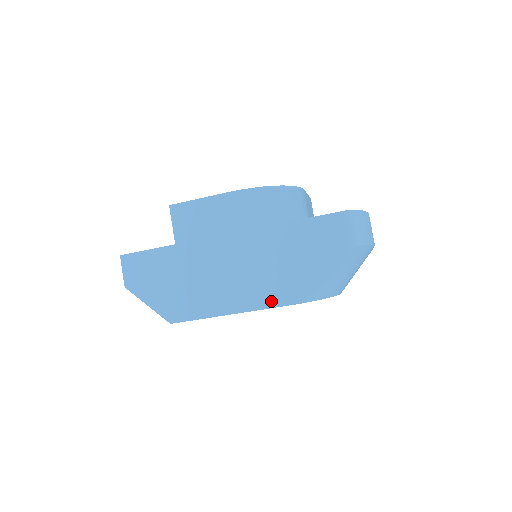
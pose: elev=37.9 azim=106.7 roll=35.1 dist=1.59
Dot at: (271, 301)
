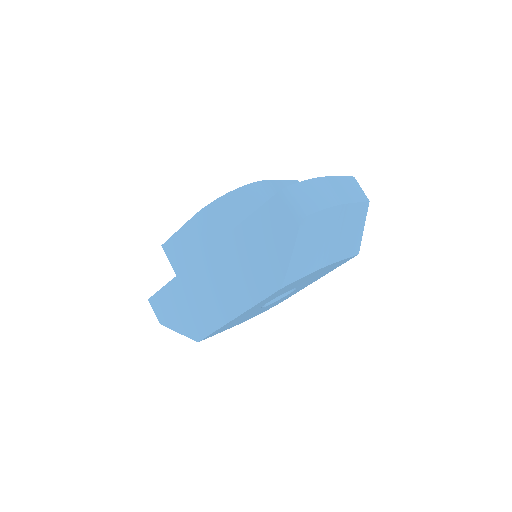
Dot at: (257, 296)
